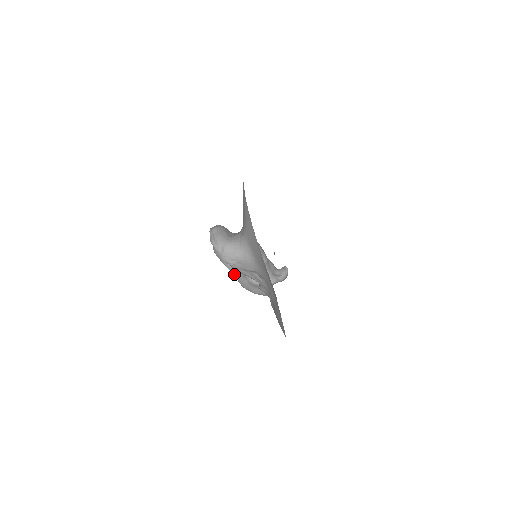
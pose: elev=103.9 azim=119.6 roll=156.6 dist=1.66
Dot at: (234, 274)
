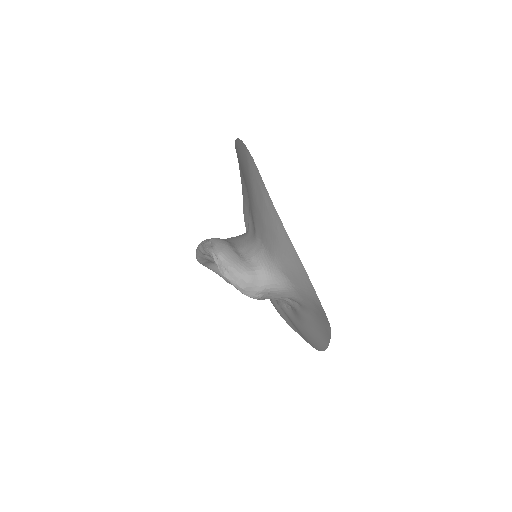
Dot at: (219, 274)
